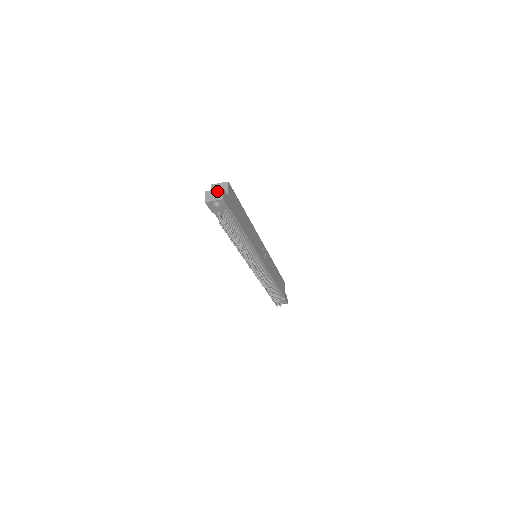
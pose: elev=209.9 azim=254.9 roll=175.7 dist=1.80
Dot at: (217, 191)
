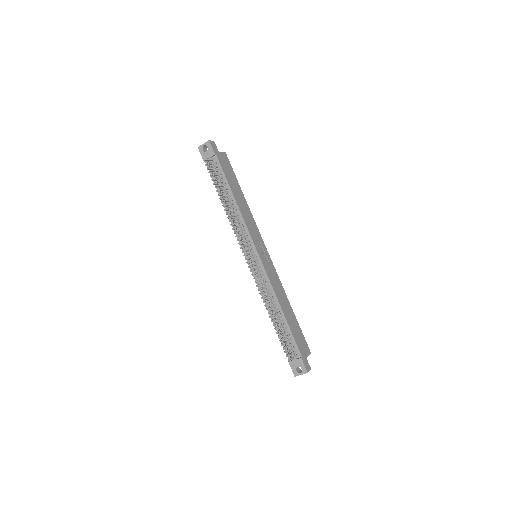
Dot at: occluded
